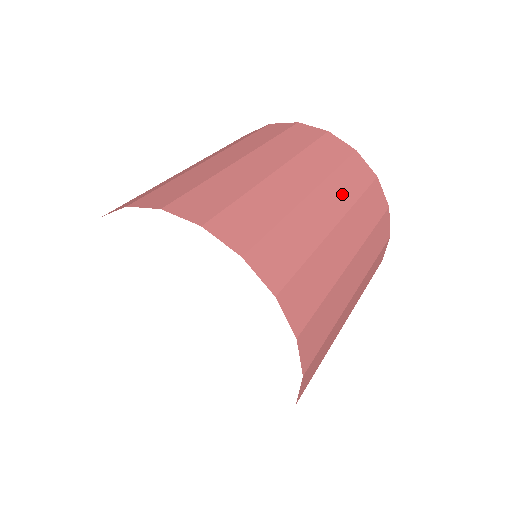
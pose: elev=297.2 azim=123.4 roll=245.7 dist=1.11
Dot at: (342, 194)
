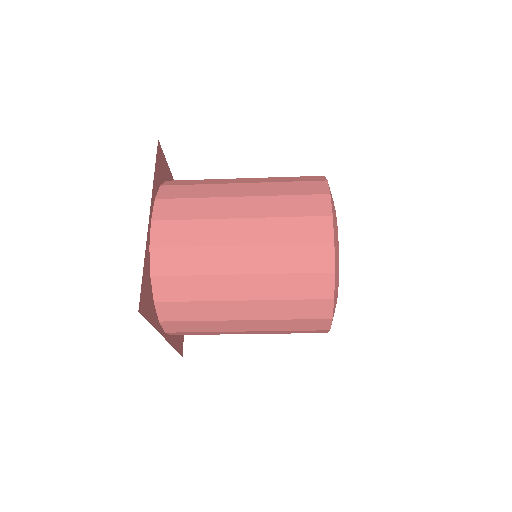
Dot at: (272, 262)
